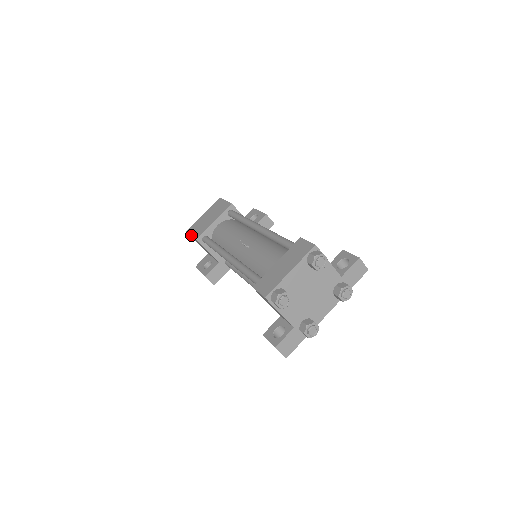
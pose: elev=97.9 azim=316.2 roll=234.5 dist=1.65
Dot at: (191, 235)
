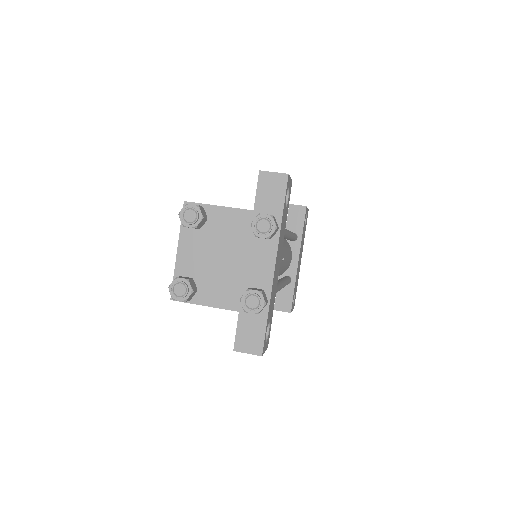
Dot at: occluded
